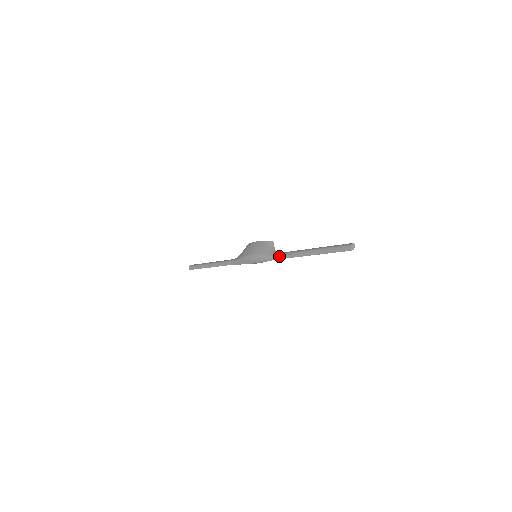
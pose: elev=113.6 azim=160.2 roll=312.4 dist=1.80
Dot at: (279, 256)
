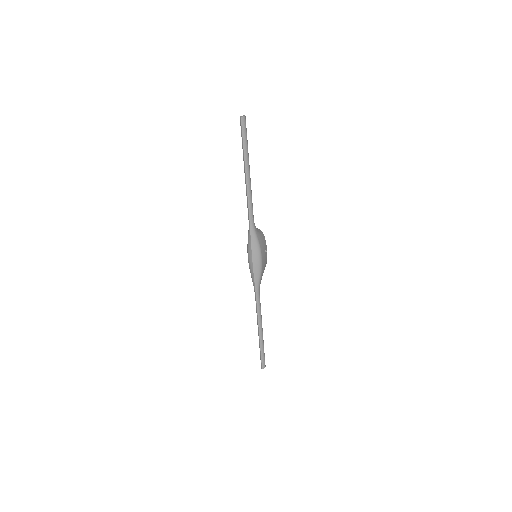
Dot at: (248, 217)
